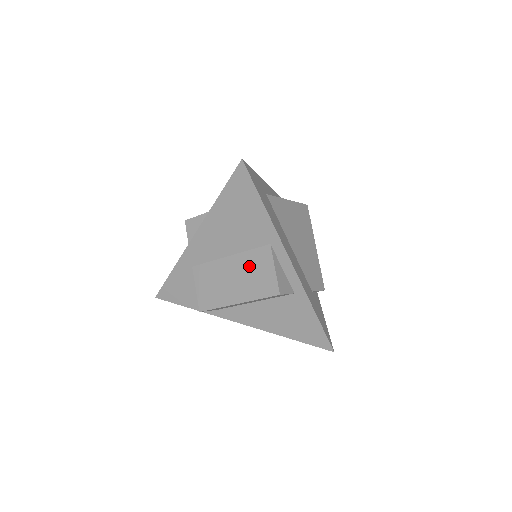
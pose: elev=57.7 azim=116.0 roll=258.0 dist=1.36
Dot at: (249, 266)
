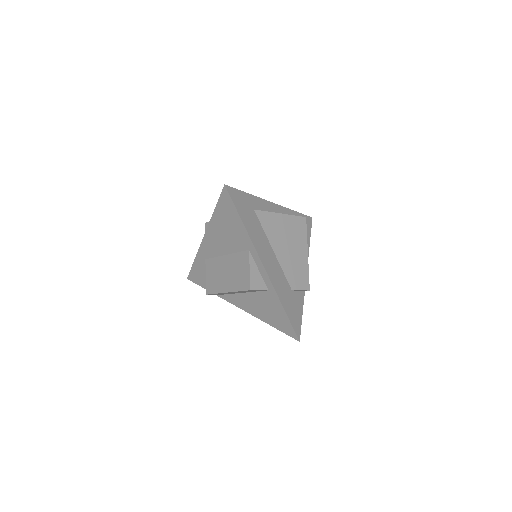
Dot at: (236, 265)
